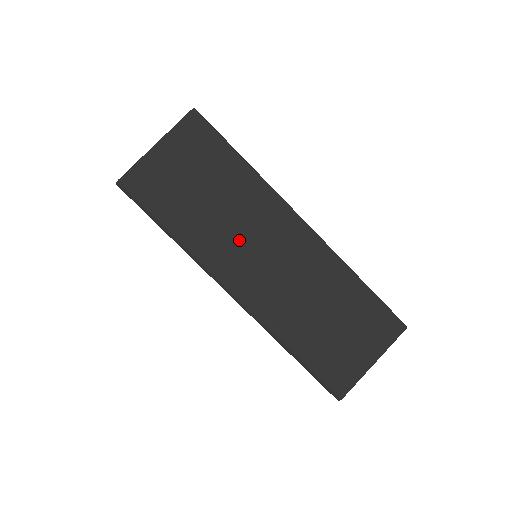
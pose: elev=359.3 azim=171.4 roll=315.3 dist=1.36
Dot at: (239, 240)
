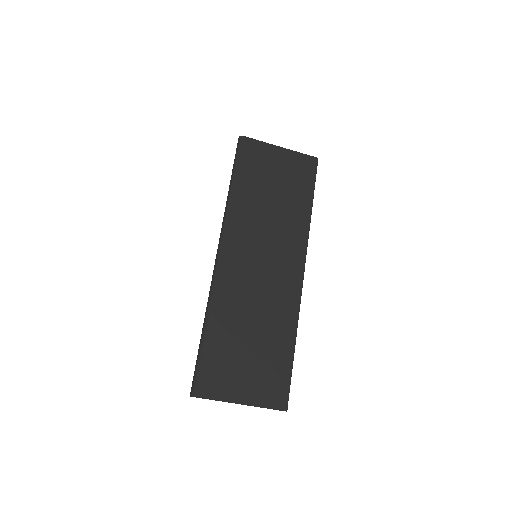
Dot at: (260, 234)
